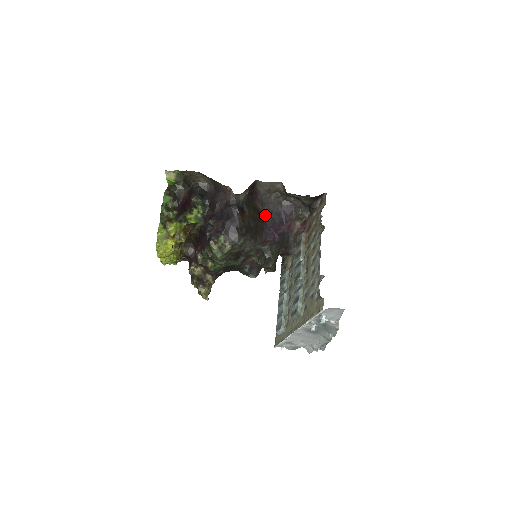
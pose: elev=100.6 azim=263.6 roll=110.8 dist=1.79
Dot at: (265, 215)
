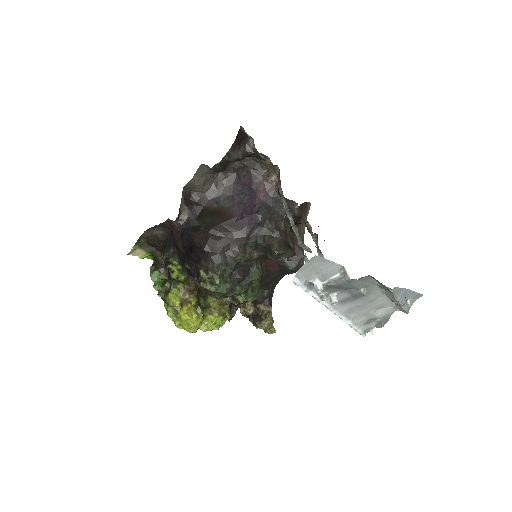
Dot at: (226, 208)
